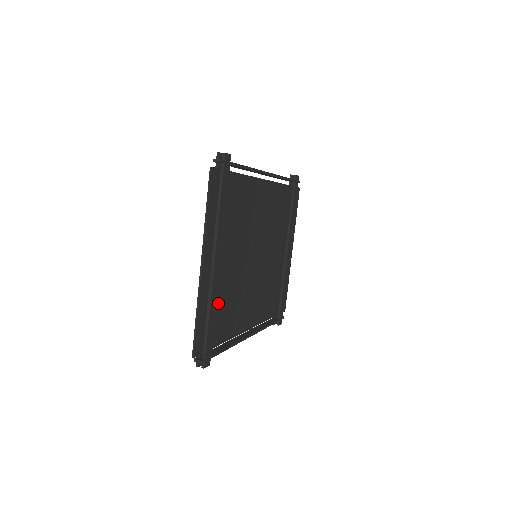
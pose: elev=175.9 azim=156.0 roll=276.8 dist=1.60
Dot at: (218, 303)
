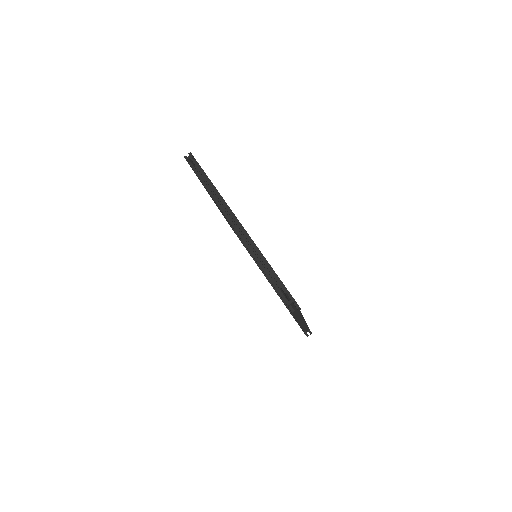
Dot at: occluded
